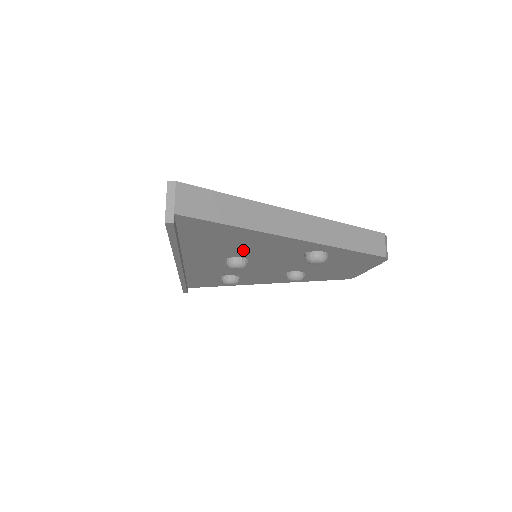
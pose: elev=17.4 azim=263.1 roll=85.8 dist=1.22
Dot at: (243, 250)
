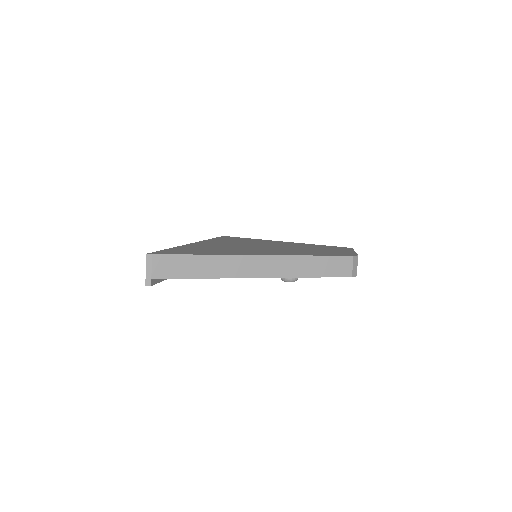
Dot at: occluded
